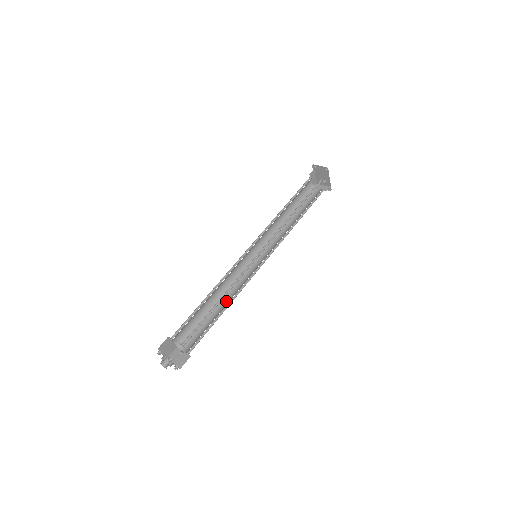
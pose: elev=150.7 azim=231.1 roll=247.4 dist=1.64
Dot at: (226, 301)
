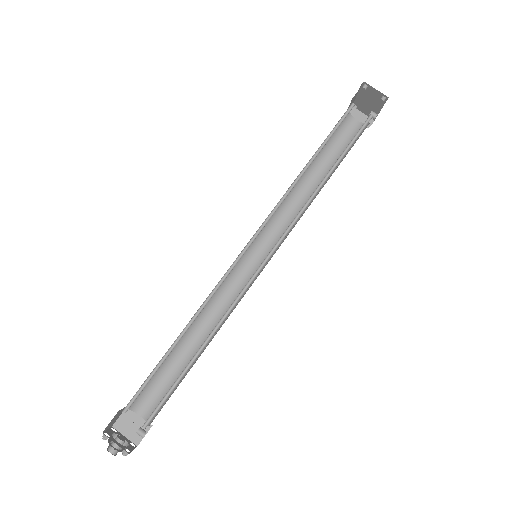
Dot at: (205, 330)
